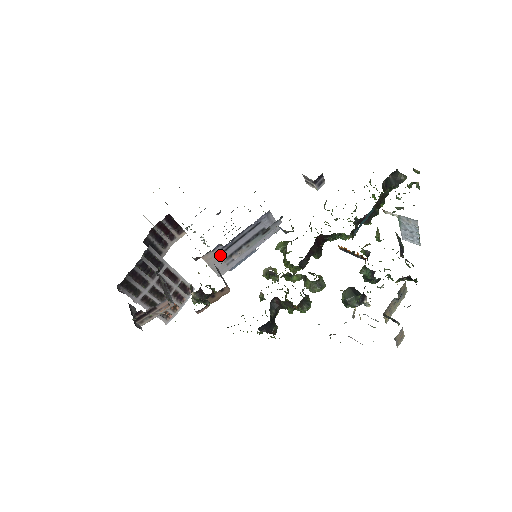
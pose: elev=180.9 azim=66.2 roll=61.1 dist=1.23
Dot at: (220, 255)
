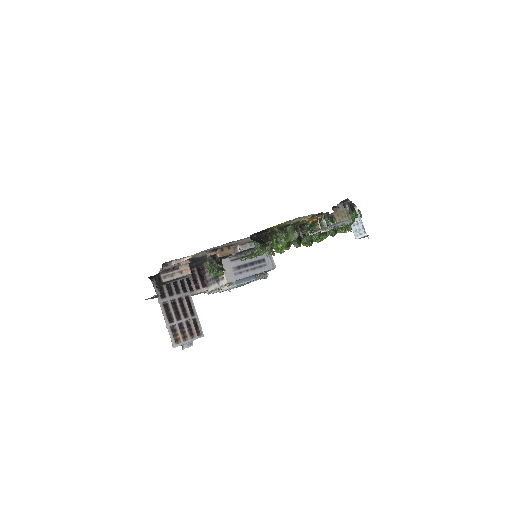
Dot at: (231, 262)
